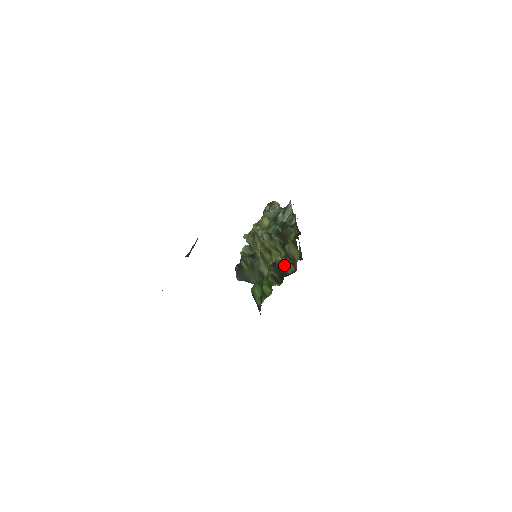
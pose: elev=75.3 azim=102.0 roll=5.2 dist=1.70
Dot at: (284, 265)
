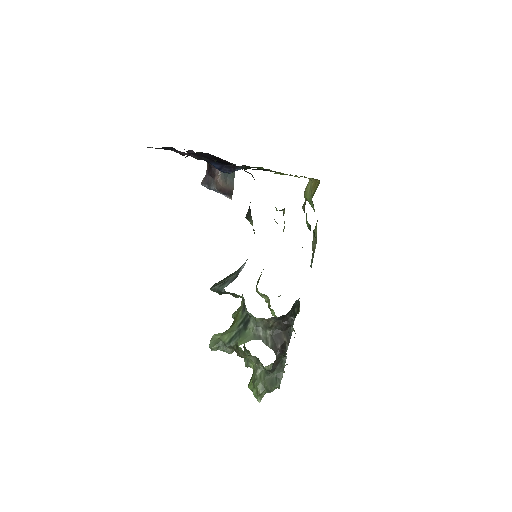
Dot at: occluded
